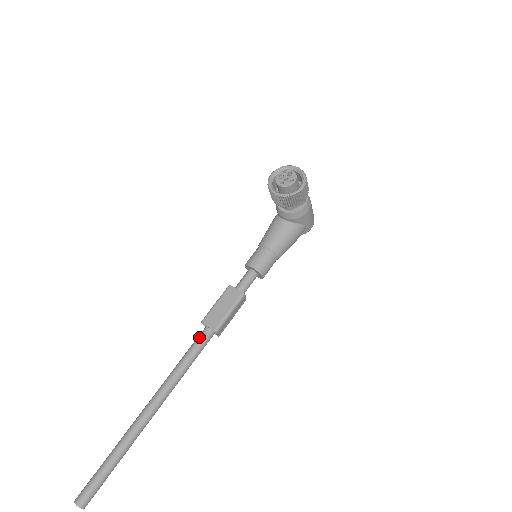
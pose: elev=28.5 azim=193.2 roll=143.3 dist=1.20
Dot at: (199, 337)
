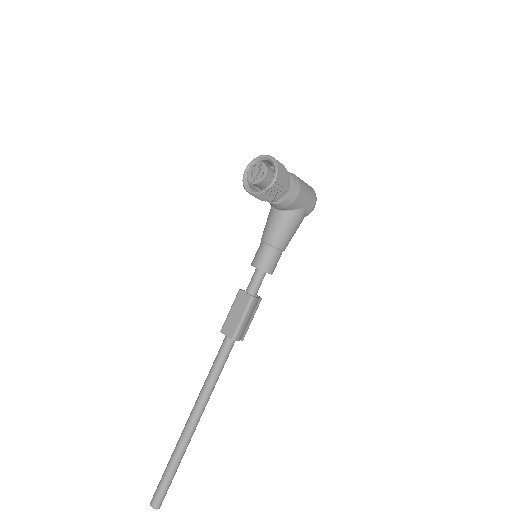
Dot at: (221, 346)
